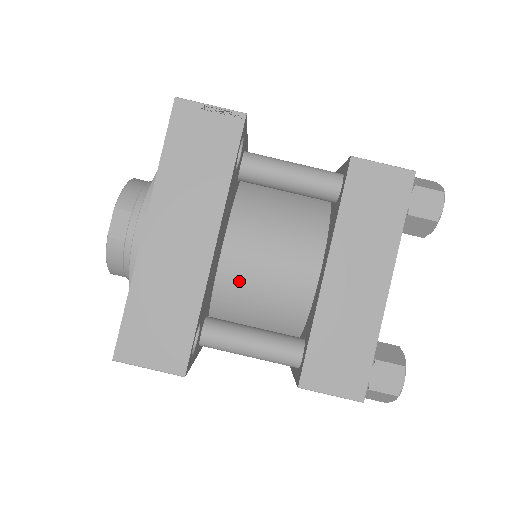
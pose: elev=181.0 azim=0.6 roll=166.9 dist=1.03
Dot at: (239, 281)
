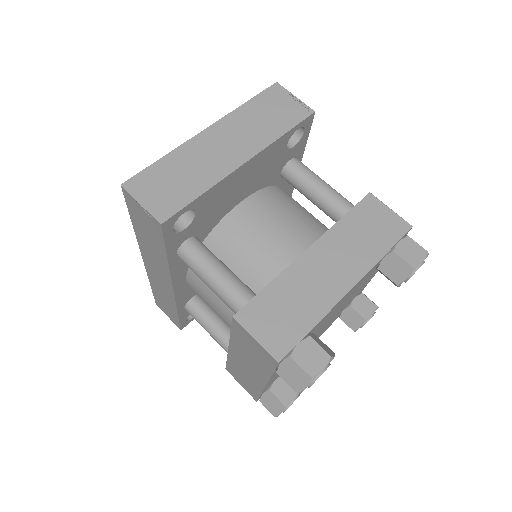
Dot at: (238, 230)
